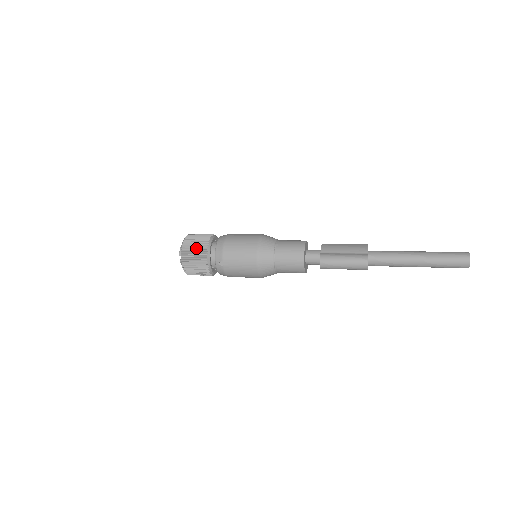
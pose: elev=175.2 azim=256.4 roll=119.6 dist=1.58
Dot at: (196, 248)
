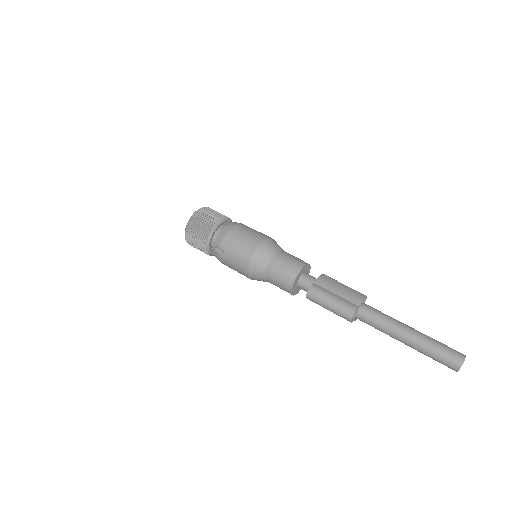
Dot at: (203, 224)
